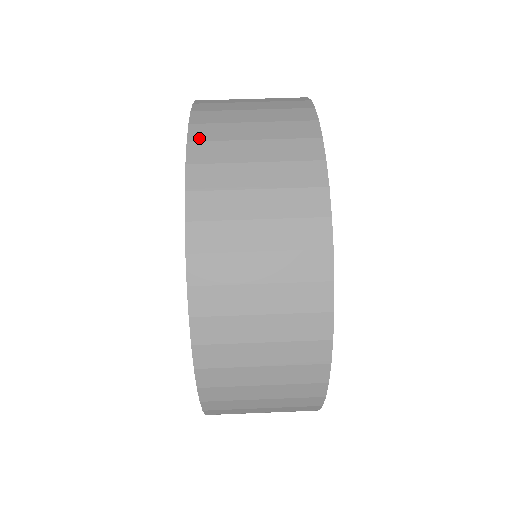
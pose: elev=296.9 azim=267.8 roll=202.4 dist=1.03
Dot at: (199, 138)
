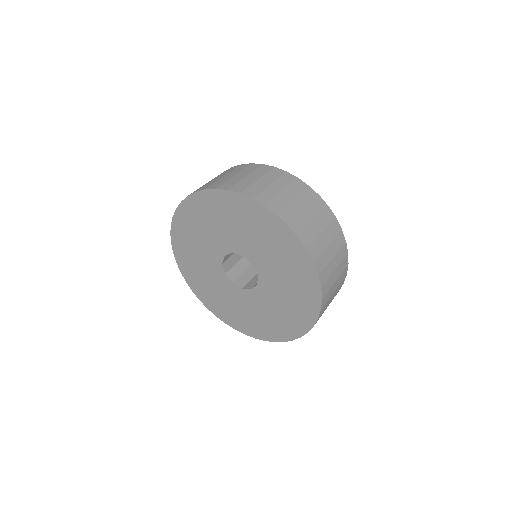
Dot at: occluded
